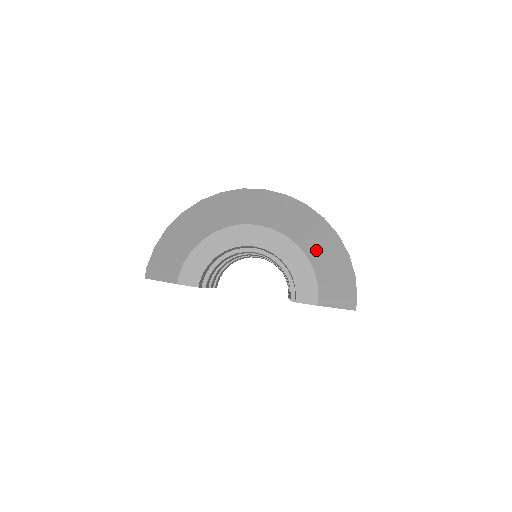
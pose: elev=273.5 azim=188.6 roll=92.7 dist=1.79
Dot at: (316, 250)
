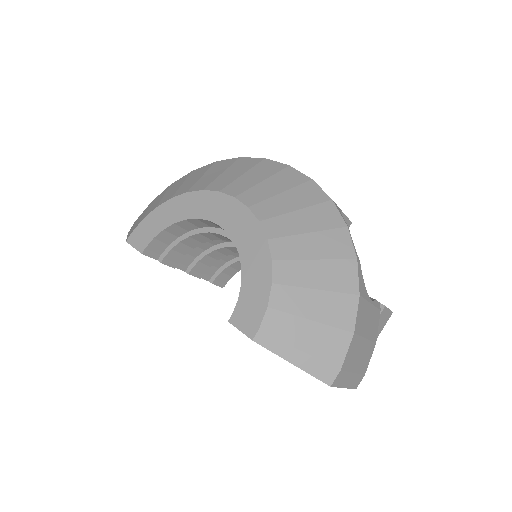
Dot at: (296, 261)
